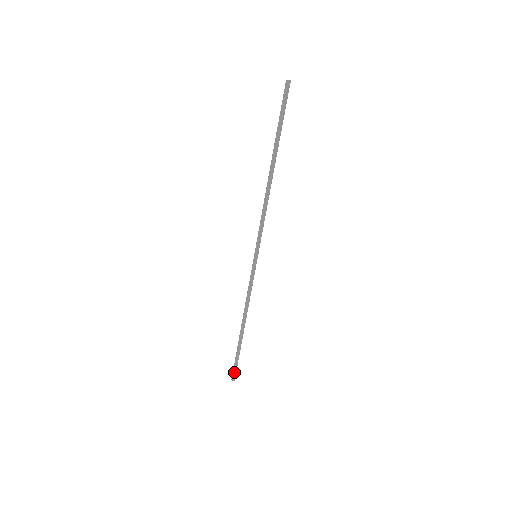
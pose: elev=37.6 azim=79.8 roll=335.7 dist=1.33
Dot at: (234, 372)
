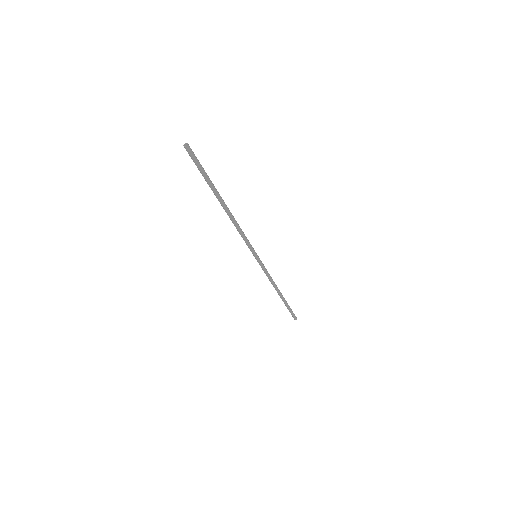
Dot at: (293, 316)
